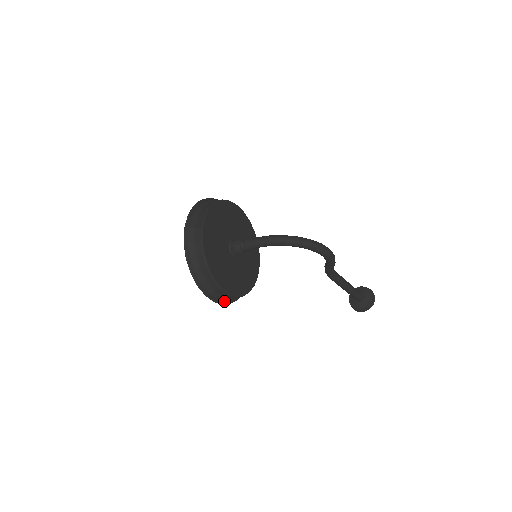
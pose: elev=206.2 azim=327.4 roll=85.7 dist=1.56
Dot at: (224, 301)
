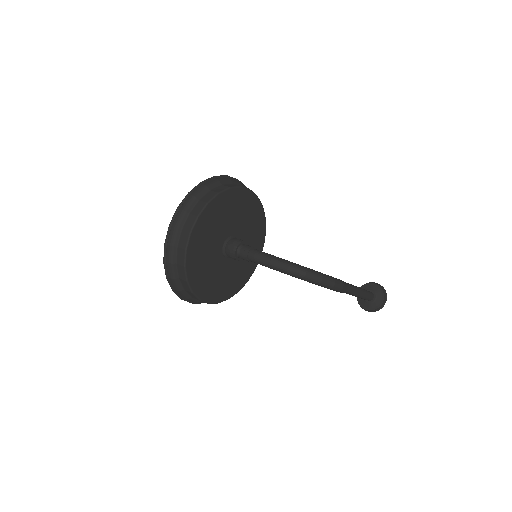
Dot at: occluded
